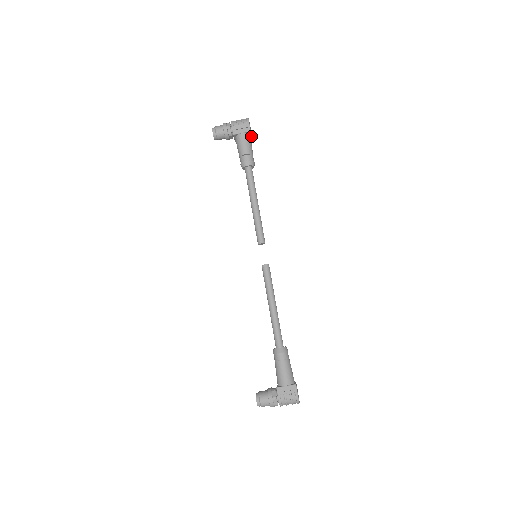
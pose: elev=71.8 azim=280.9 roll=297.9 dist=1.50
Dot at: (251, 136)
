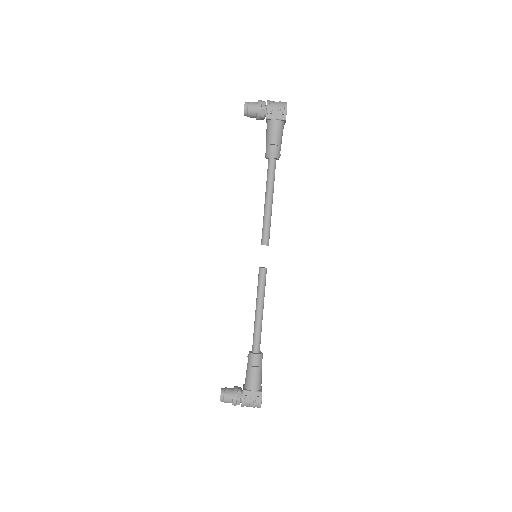
Dot at: (284, 123)
